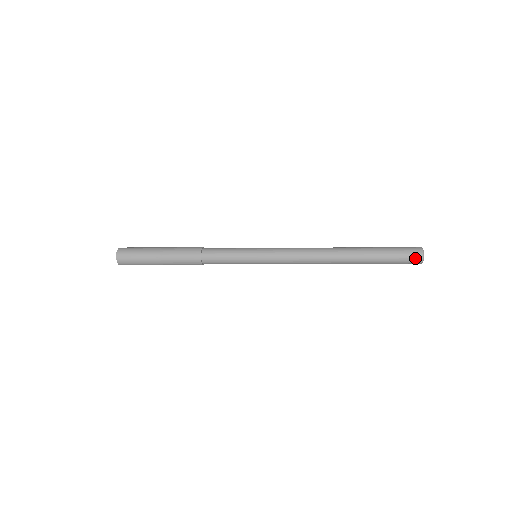
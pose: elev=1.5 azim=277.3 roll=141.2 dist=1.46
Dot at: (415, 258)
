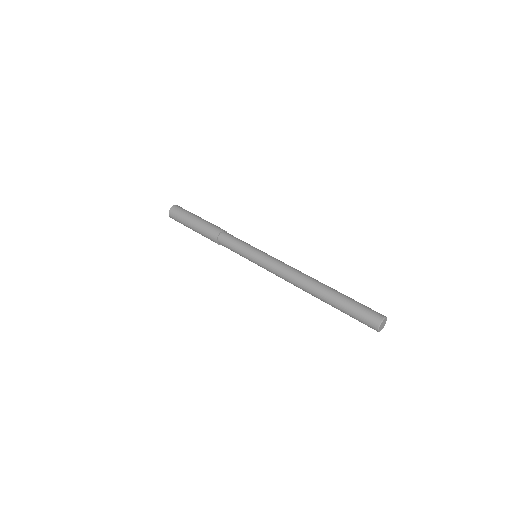
Dot at: (371, 326)
